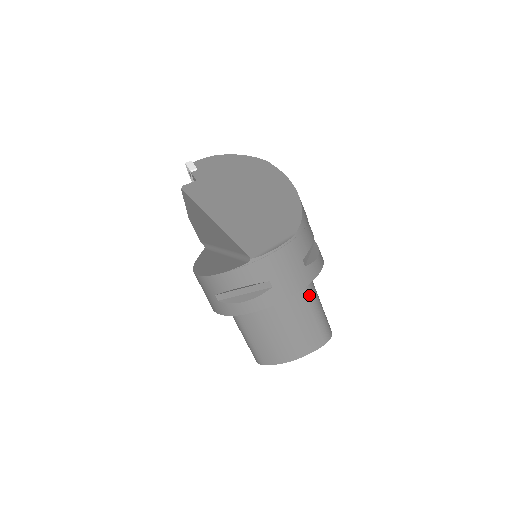
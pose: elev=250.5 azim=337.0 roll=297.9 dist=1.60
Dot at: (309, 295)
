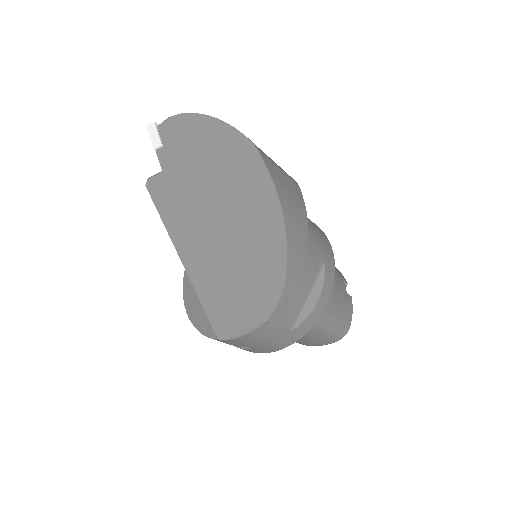
Dot at: occluded
